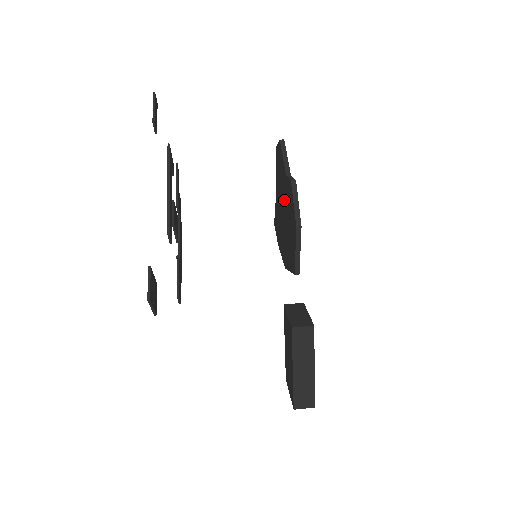
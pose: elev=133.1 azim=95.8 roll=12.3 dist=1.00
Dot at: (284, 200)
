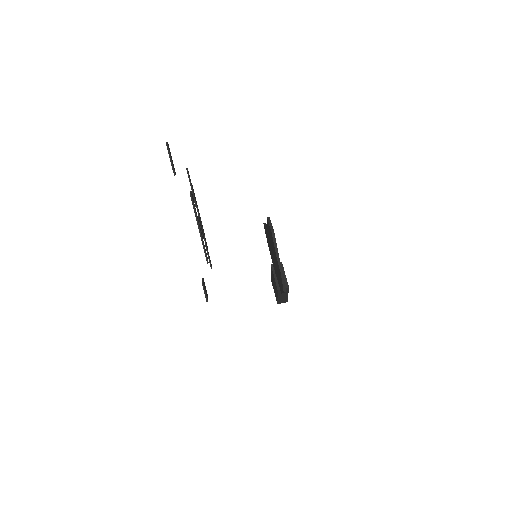
Dot at: (274, 256)
